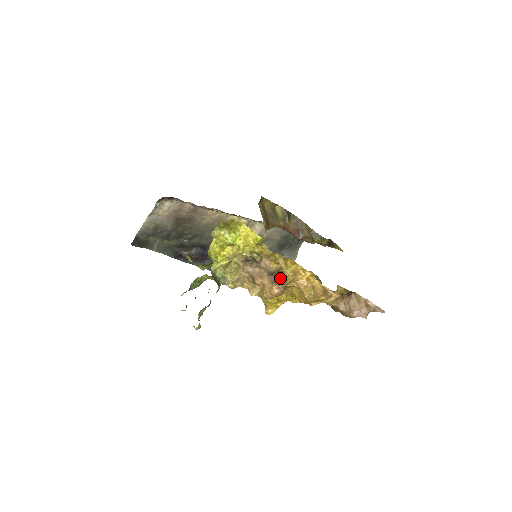
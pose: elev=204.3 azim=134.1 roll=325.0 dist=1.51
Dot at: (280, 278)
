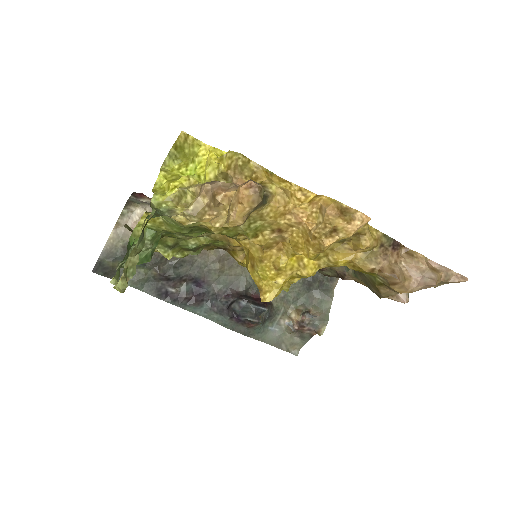
Dot at: occluded
